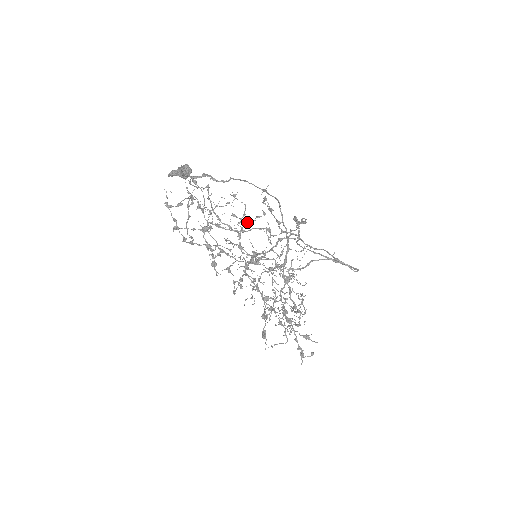
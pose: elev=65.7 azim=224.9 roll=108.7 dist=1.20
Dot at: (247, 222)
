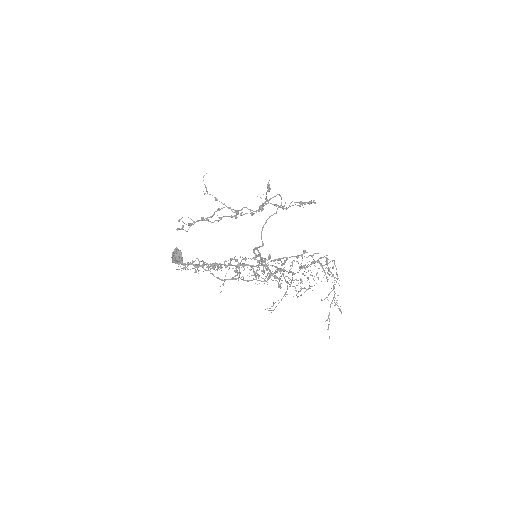
Dot at: (235, 260)
